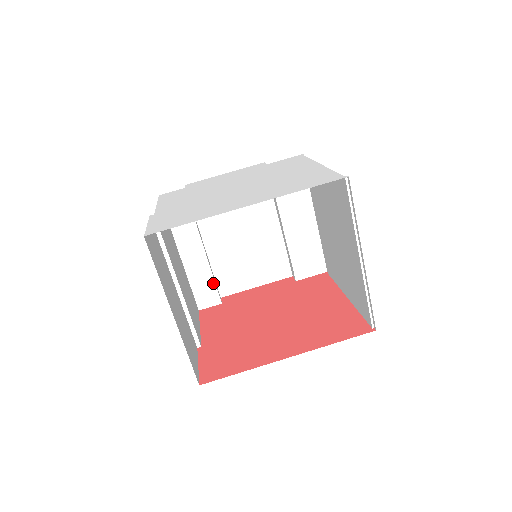
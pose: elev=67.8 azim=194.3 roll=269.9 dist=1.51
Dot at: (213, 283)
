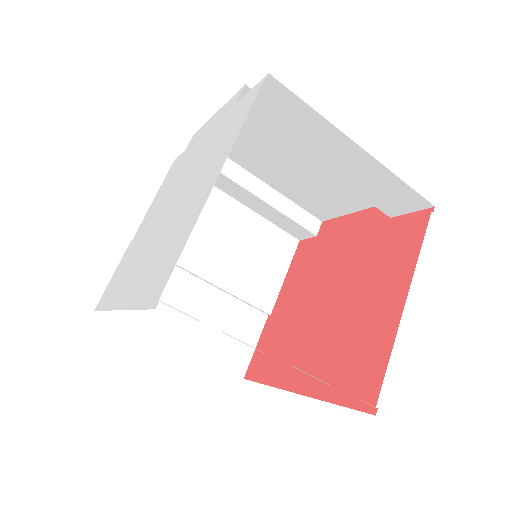
Dot at: (292, 221)
